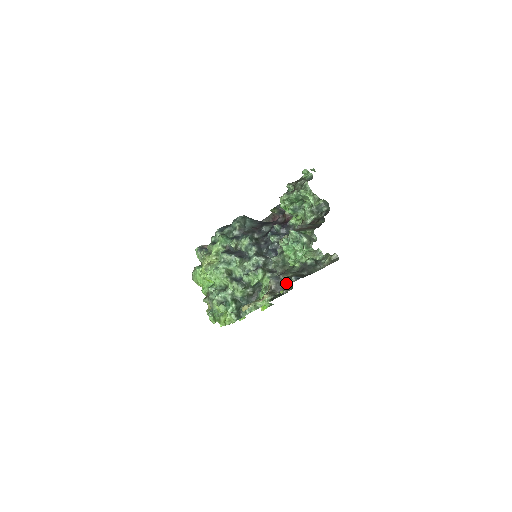
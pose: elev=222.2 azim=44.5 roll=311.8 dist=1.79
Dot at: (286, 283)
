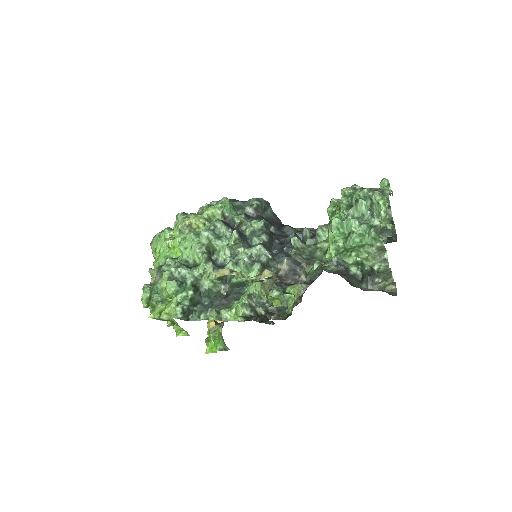
Dot at: (316, 265)
